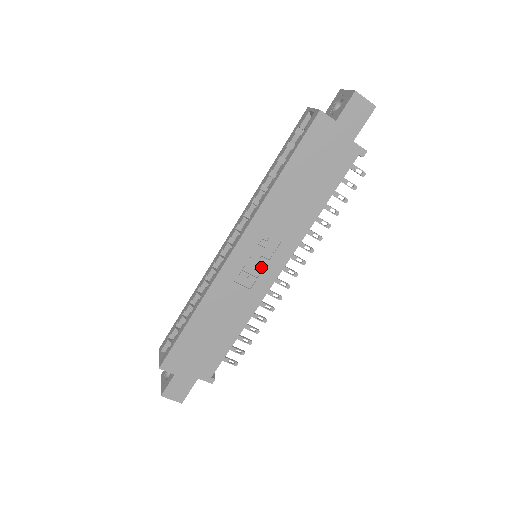
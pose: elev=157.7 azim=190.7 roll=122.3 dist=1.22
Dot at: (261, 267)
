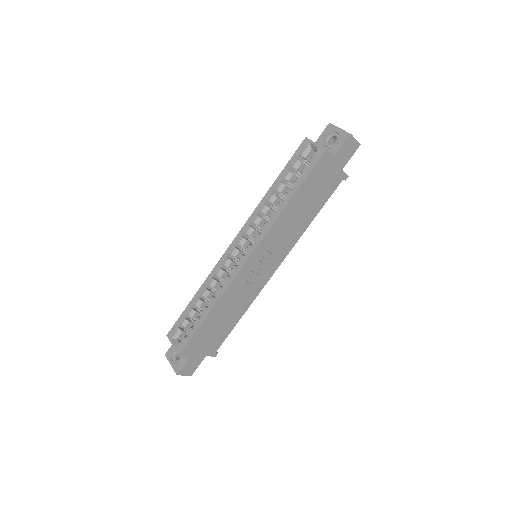
Dot at: (265, 267)
